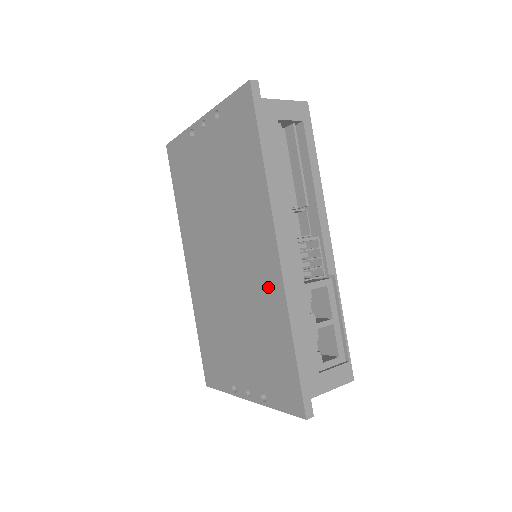
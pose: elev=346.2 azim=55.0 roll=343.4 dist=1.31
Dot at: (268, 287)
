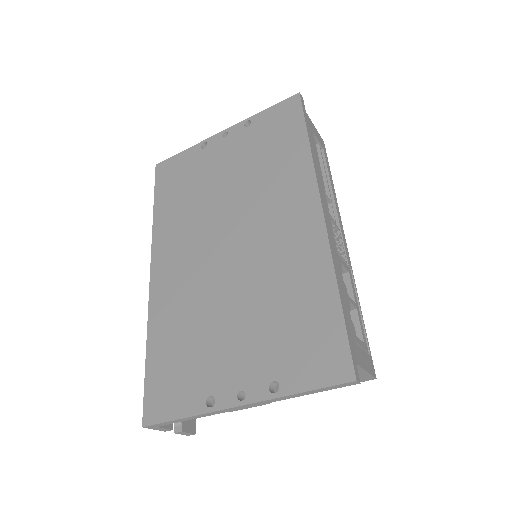
Dot at: (302, 247)
